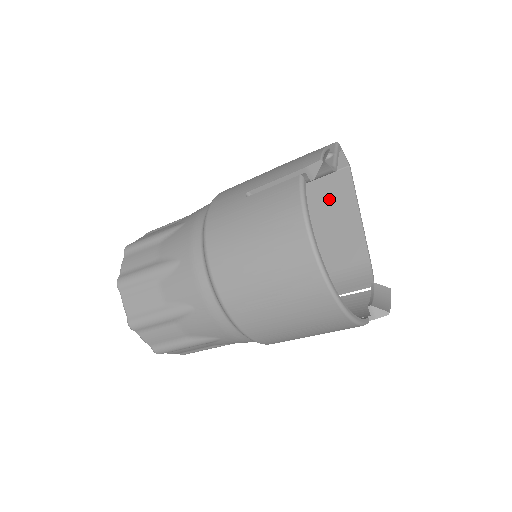
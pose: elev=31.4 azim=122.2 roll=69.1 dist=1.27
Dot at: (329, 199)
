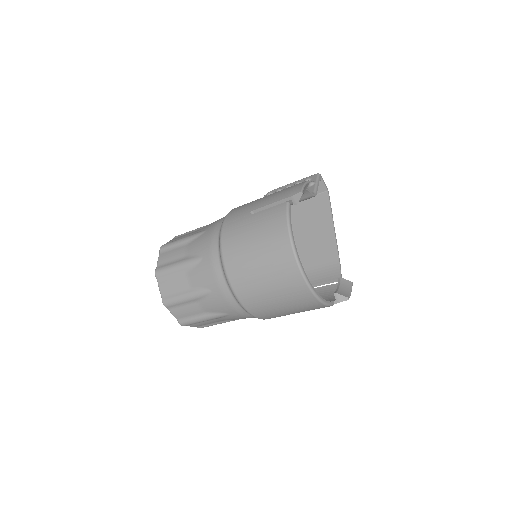
Dot at: (312, 215)
